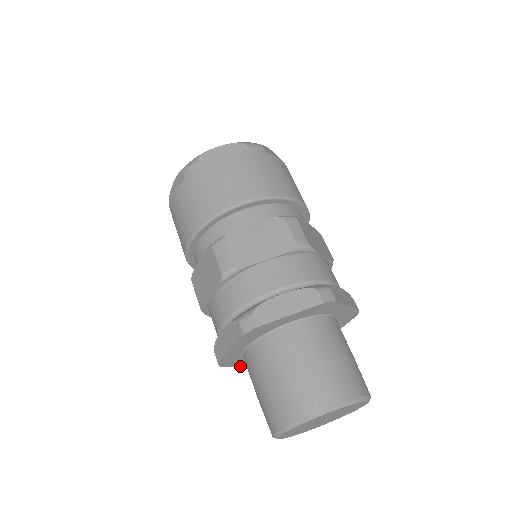
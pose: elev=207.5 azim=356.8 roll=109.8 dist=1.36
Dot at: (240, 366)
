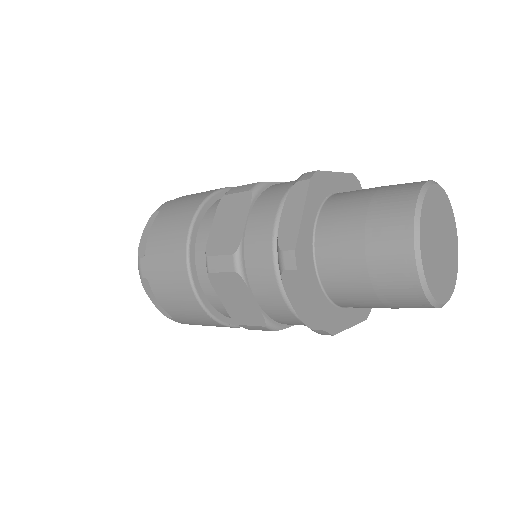
Dot at: (351, 323)
